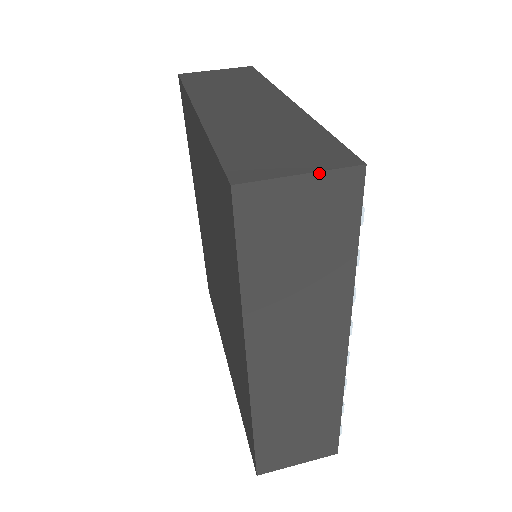
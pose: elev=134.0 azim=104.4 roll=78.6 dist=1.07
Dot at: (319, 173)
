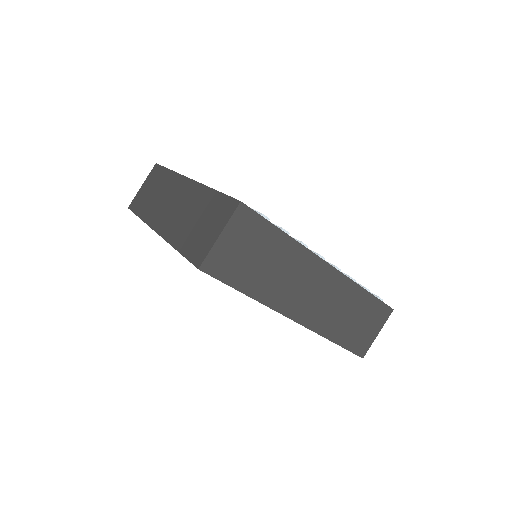
Dot at: (226, 226)
